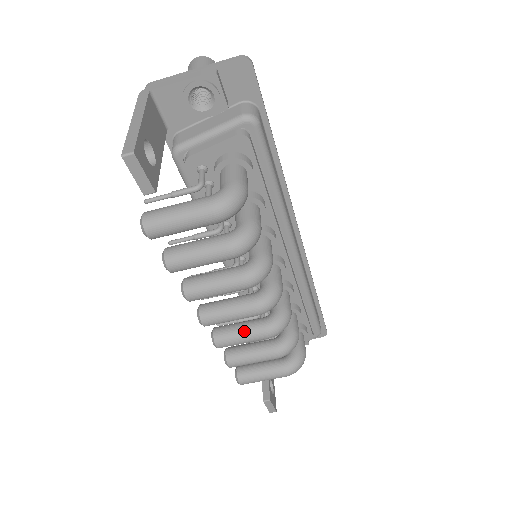
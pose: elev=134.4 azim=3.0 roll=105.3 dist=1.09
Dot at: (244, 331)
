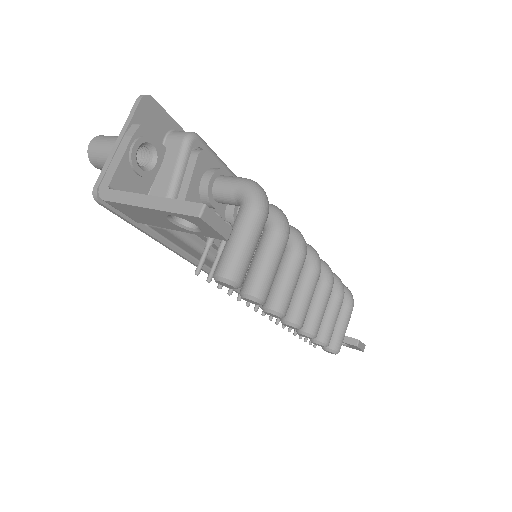
Dot at: (318, 302)
